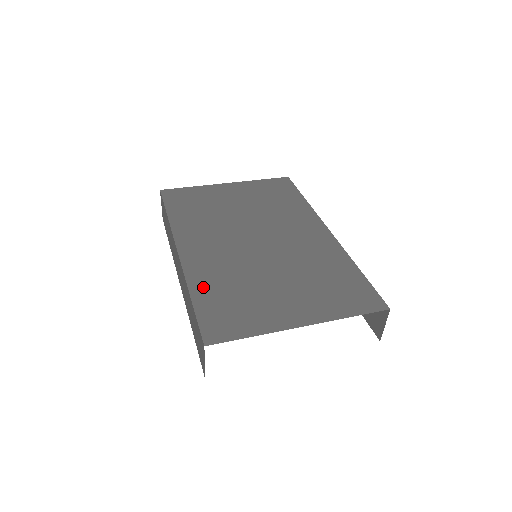
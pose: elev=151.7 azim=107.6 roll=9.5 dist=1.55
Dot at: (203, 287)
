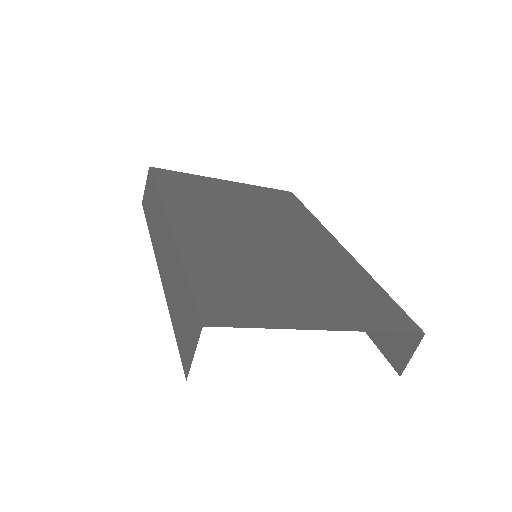
Dot at: (200, 264)
